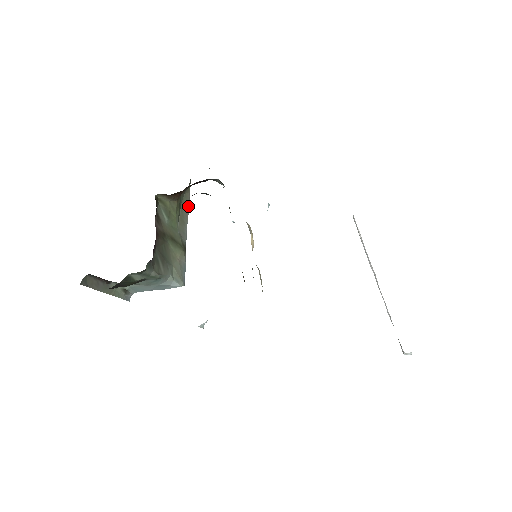
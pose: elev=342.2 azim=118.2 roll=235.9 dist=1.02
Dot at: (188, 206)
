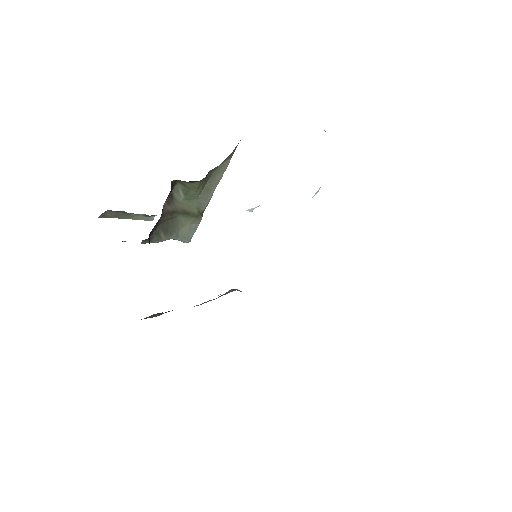
Dot at: (223, 173)
